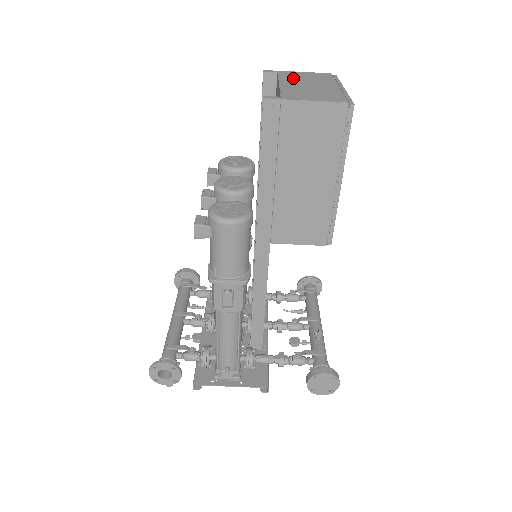
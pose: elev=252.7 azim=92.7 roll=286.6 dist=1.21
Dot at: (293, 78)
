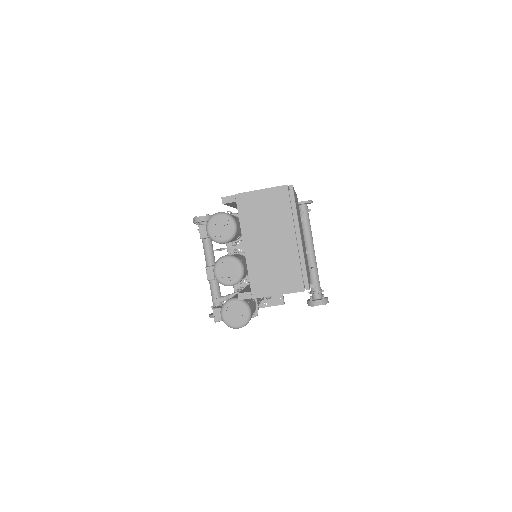
Dot at: (253, 223)
